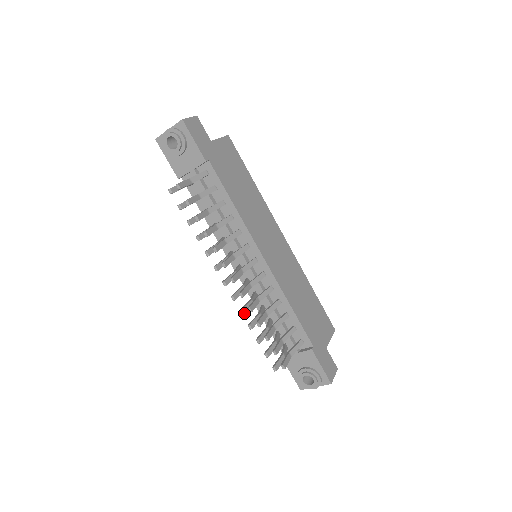
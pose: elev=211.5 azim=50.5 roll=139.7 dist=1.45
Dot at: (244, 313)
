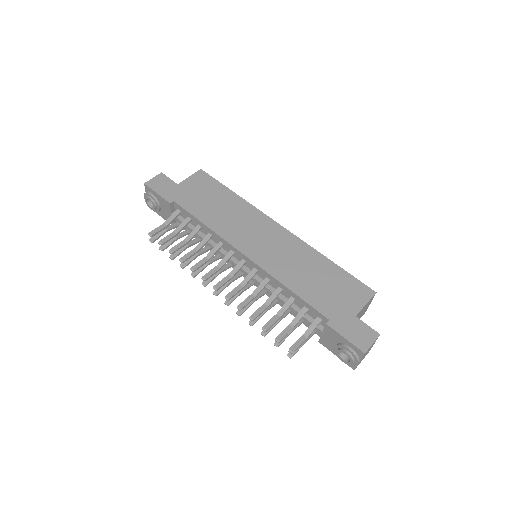
Dot at: (241, 313)
